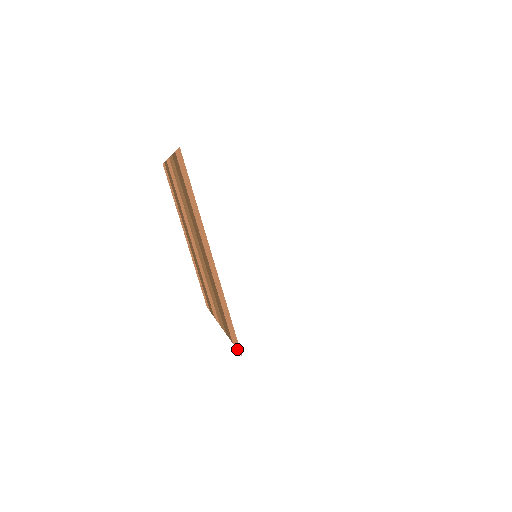
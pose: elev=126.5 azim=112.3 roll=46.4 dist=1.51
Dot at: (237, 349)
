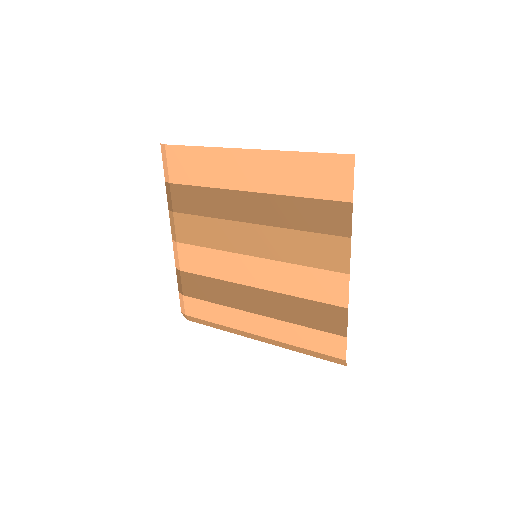
Dot at: occluded
